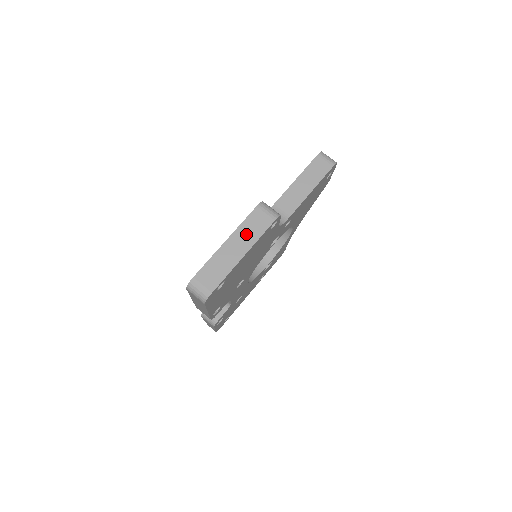
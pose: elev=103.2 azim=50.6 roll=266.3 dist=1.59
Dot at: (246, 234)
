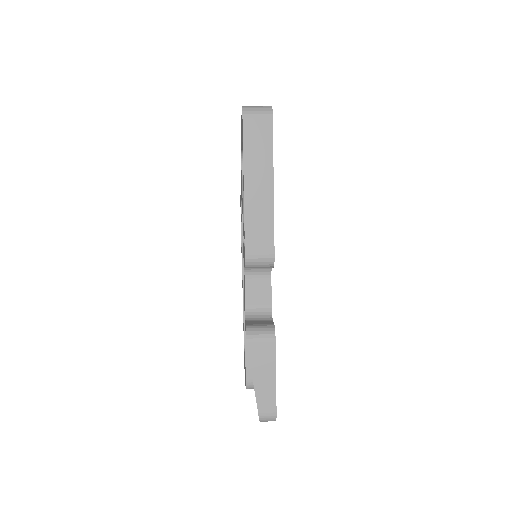
Dot at: occluded
